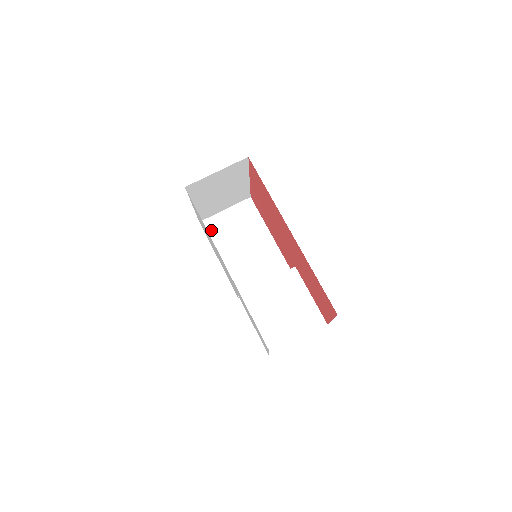
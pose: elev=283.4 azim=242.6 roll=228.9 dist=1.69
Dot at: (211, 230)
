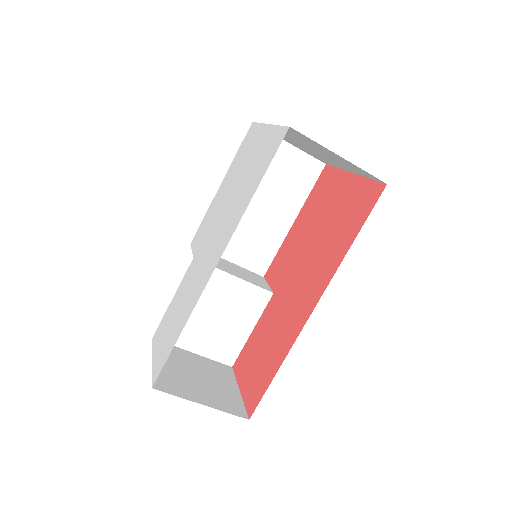
Dot at: occluded
